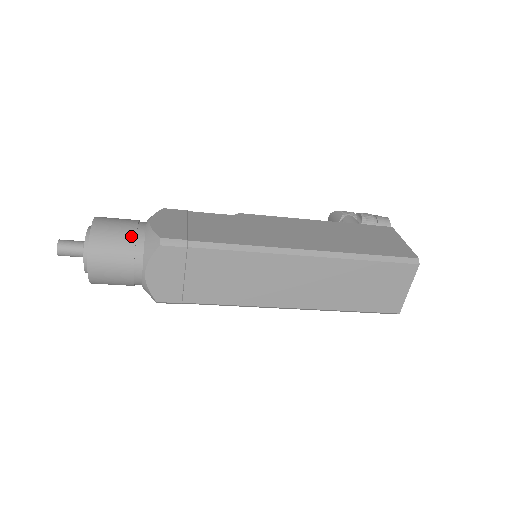
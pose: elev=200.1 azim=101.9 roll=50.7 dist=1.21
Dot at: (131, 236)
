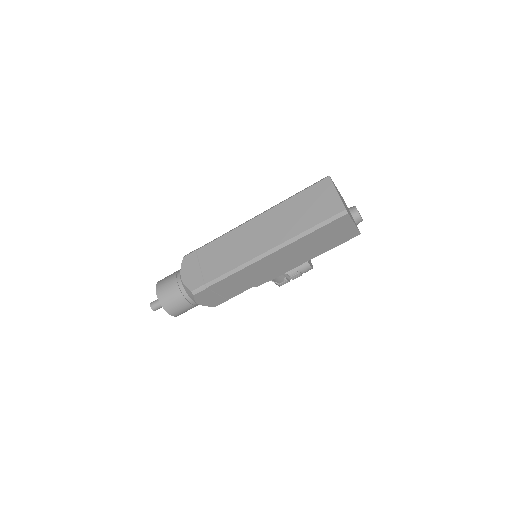
Dot at: occluded
